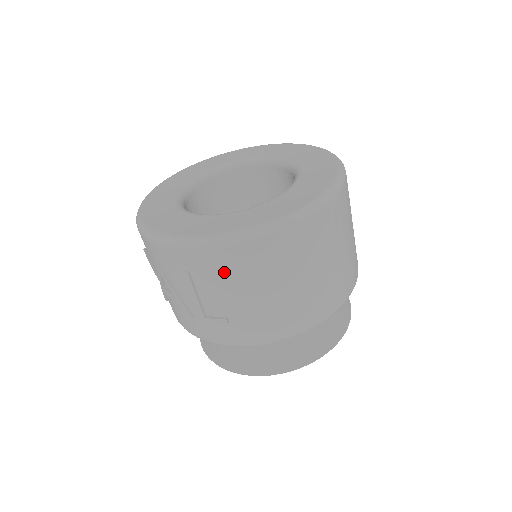
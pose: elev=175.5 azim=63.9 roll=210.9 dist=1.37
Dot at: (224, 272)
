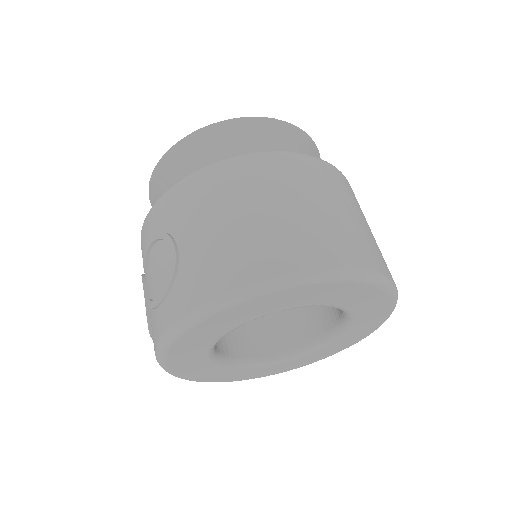
Dot at: occluded
